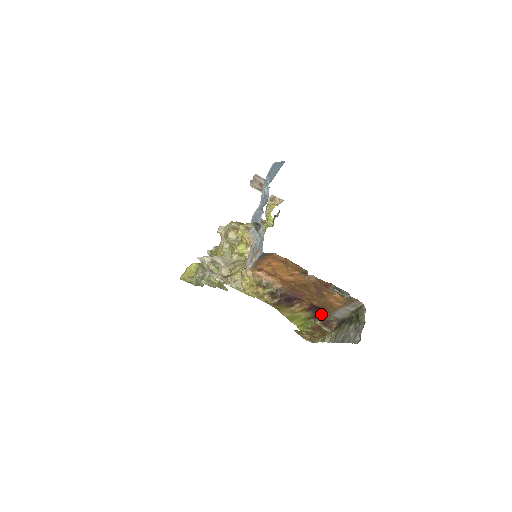
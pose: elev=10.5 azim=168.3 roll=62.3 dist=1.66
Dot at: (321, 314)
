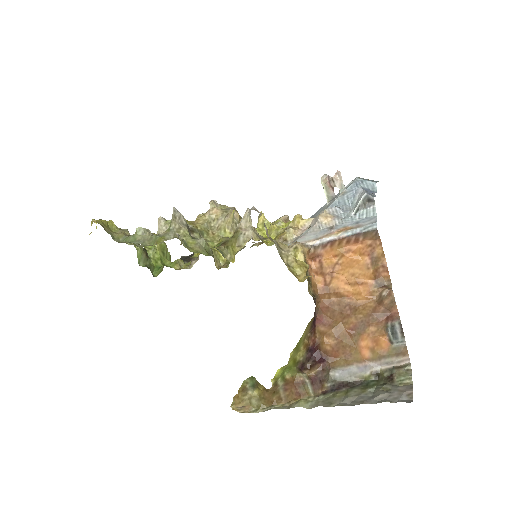
Dot at: (321, 363)
